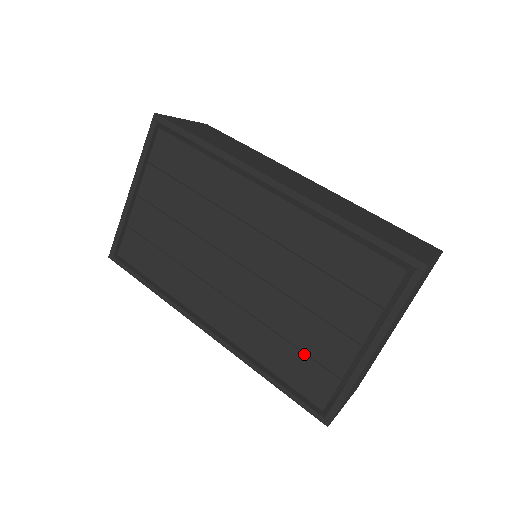
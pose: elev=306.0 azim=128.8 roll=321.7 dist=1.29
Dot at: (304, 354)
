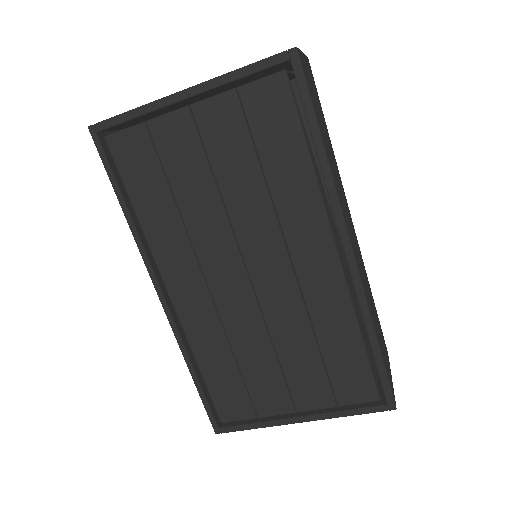
Dot at: (244, 383)
